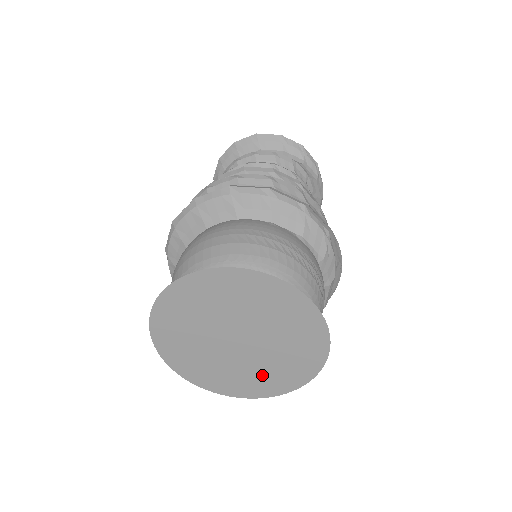
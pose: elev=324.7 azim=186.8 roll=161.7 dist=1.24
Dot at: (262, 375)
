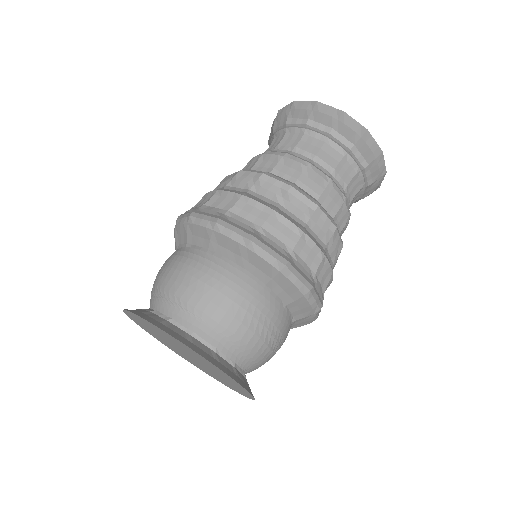
Dot at: (185, 357)
